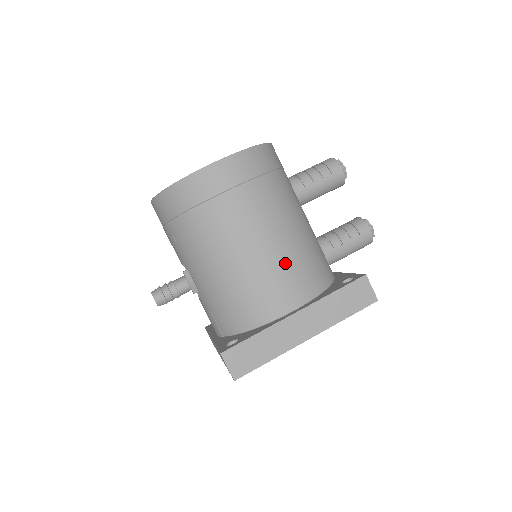
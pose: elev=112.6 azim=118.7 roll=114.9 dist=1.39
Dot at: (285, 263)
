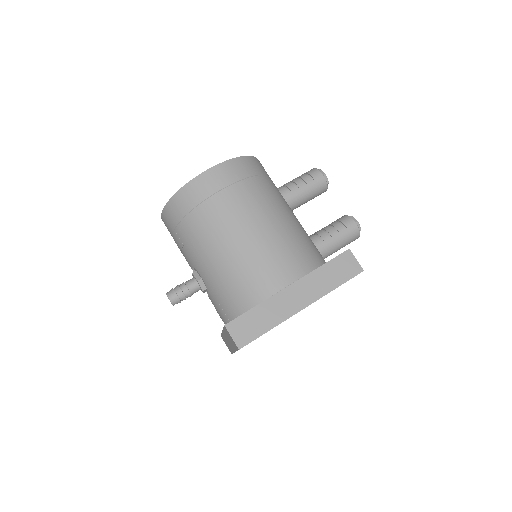
Dot at: (276, 246)
